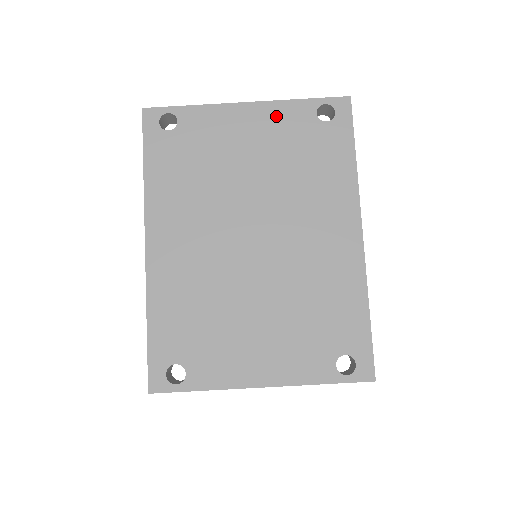
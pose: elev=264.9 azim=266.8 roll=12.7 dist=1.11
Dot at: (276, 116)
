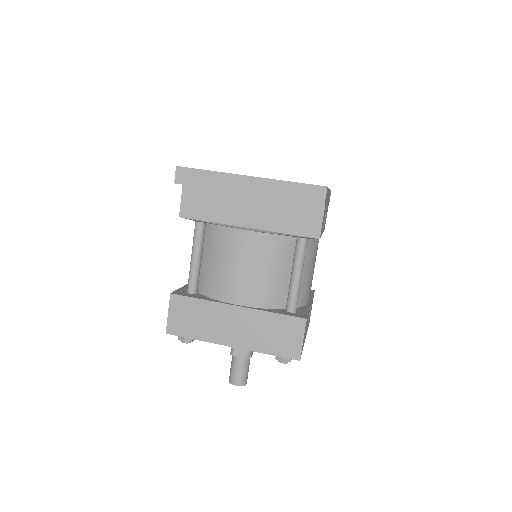
Dot at: occluded
